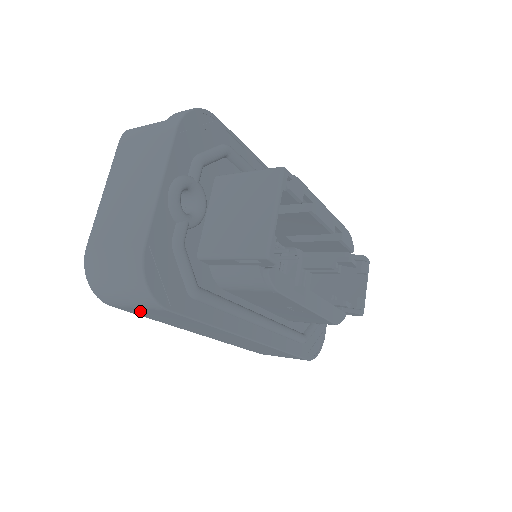
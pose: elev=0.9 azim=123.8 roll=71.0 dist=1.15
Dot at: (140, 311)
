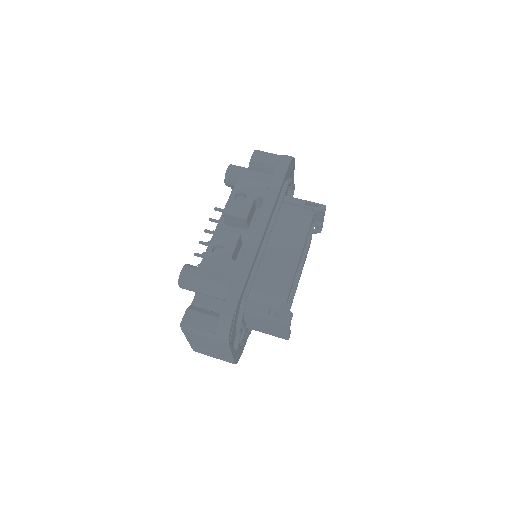
Dot at: occluded
